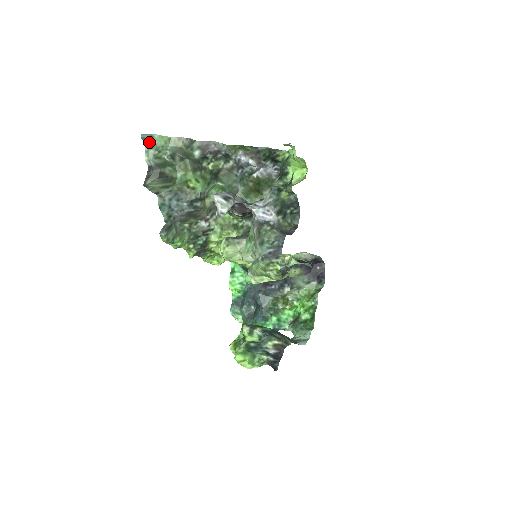
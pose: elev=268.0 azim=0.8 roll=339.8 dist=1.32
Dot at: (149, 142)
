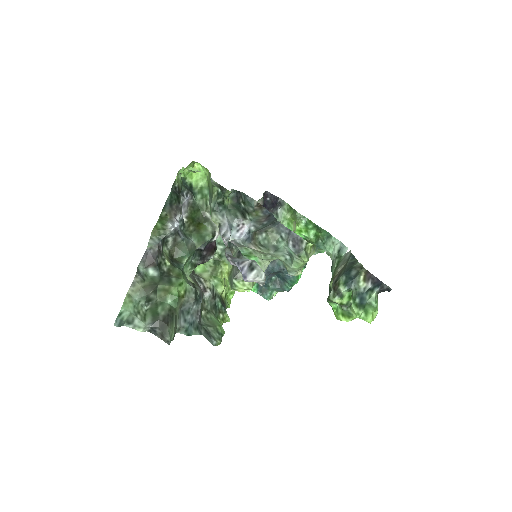
Dot at: (125, 320)
